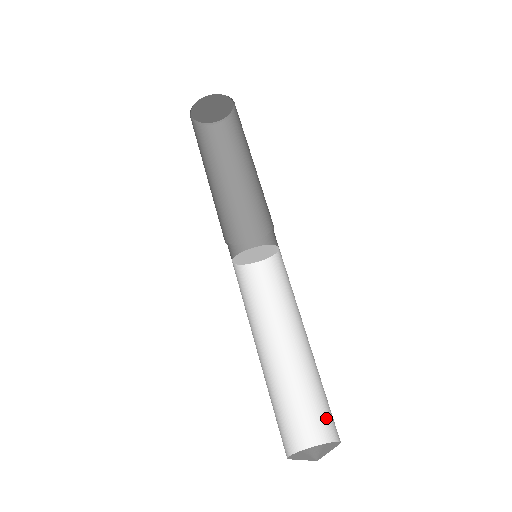
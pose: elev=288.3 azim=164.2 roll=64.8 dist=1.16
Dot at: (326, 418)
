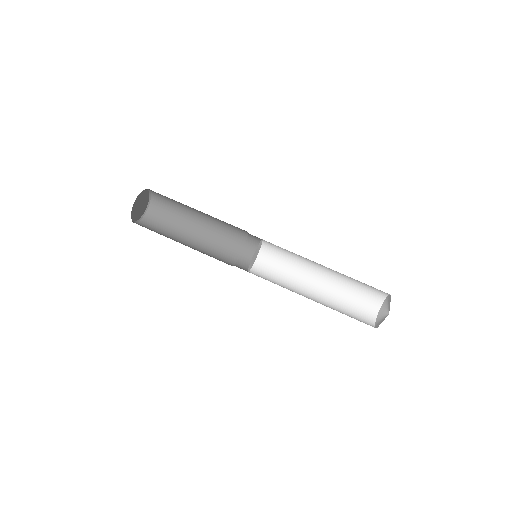
Dot at: (375, 288)
